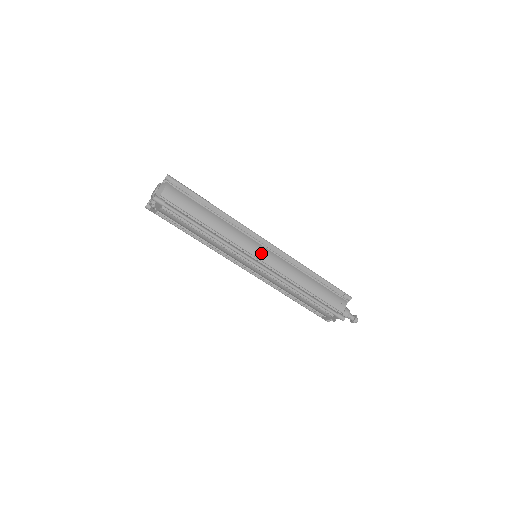
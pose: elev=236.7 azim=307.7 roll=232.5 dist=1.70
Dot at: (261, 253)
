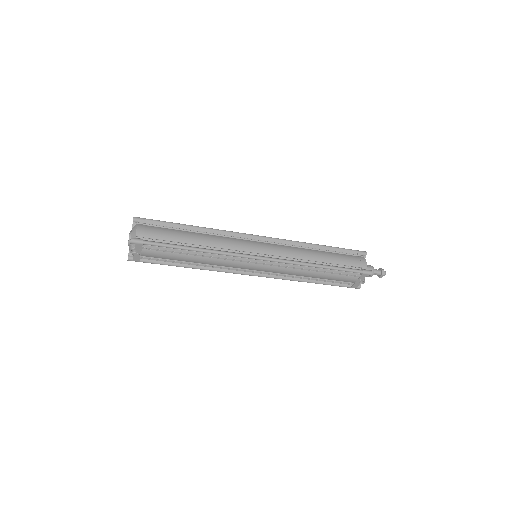
Dot at: (259, 247)
